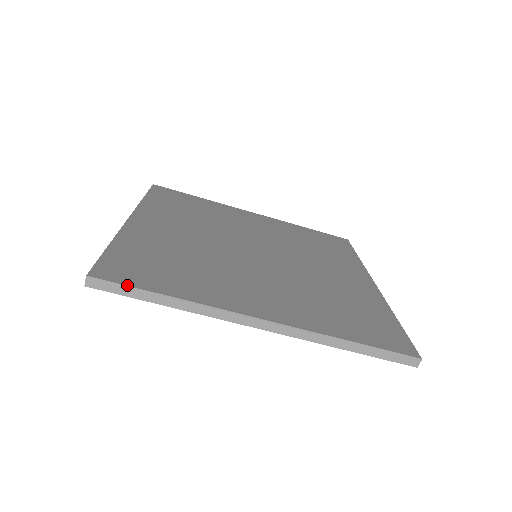
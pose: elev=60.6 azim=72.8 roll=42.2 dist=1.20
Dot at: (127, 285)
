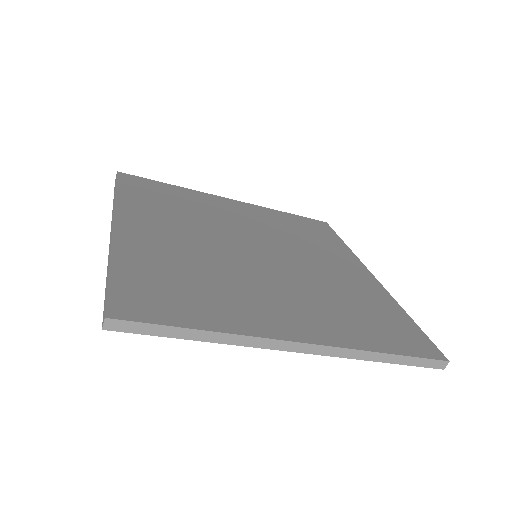
Dot at: (154, 323)
